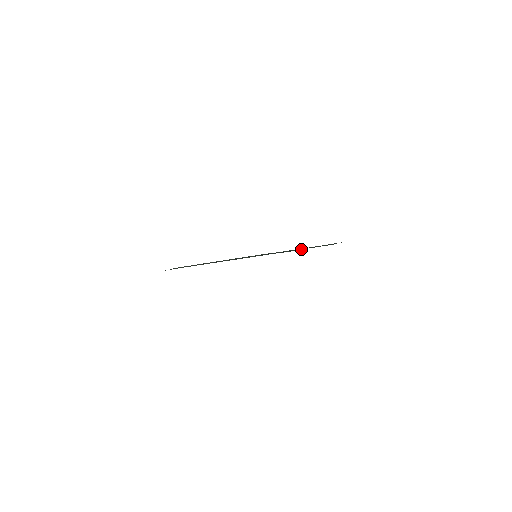
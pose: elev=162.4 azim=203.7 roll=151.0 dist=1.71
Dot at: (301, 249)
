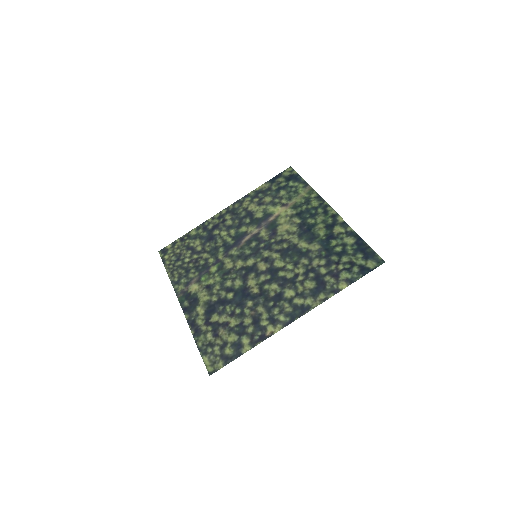
Dot at: (270, 208)
